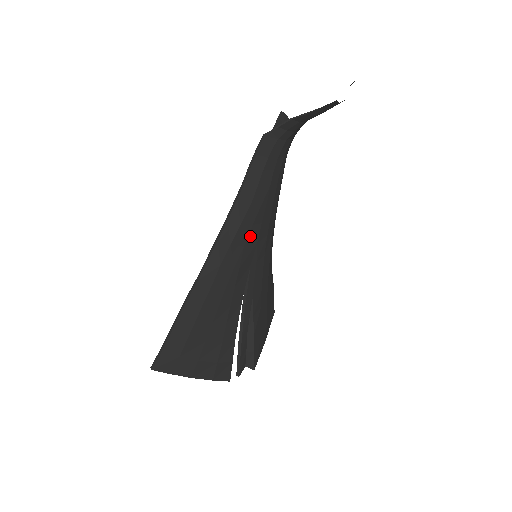
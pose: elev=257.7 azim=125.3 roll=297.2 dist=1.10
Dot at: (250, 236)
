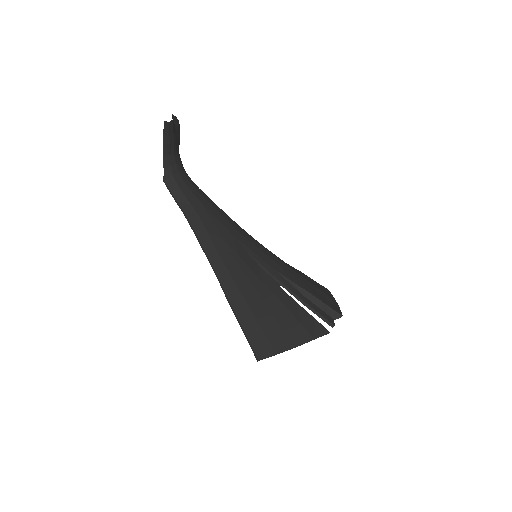
Dot at: (222, 234)
